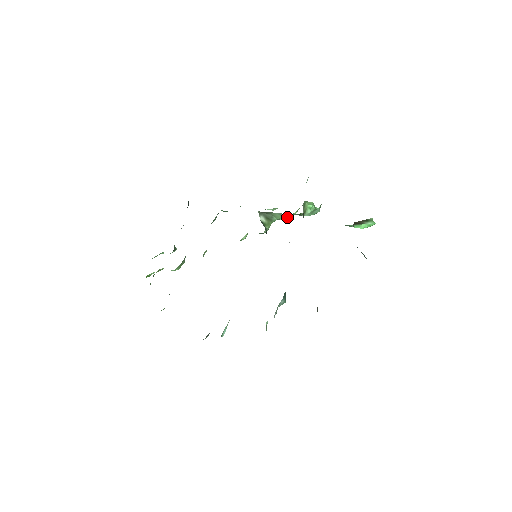
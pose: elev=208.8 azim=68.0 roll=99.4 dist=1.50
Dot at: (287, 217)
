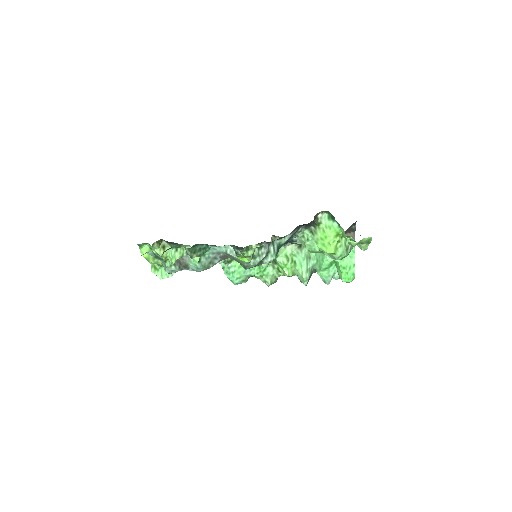
Dot at: (288, 256)
